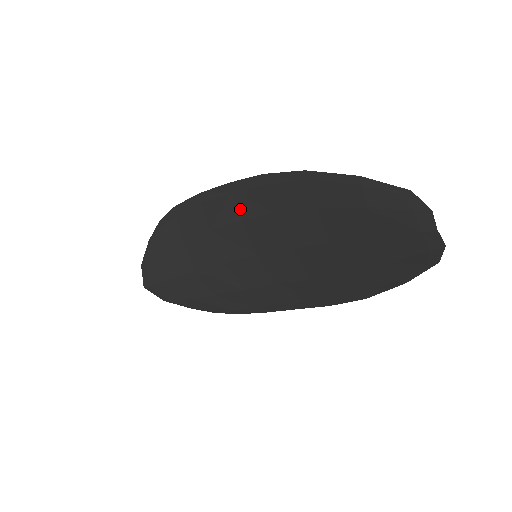
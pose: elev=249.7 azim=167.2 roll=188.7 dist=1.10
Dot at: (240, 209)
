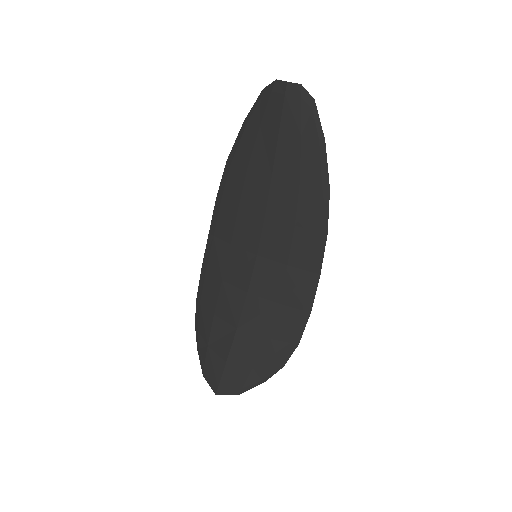
Dot at: (224, 239)
